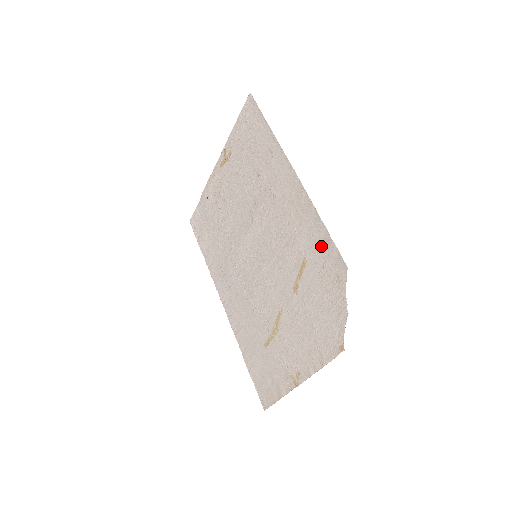
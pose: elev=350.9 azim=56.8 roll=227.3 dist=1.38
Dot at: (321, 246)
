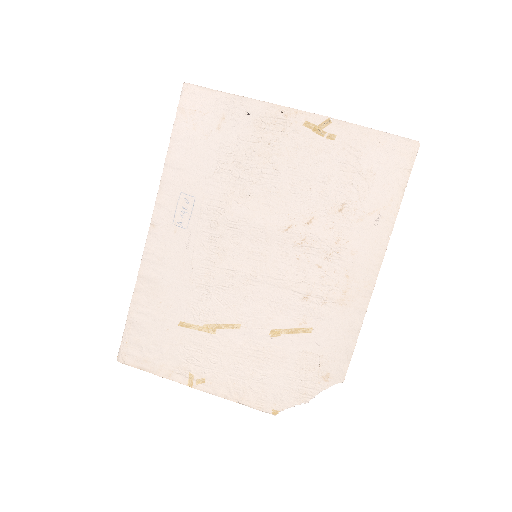
Dot at: (338, 342)
